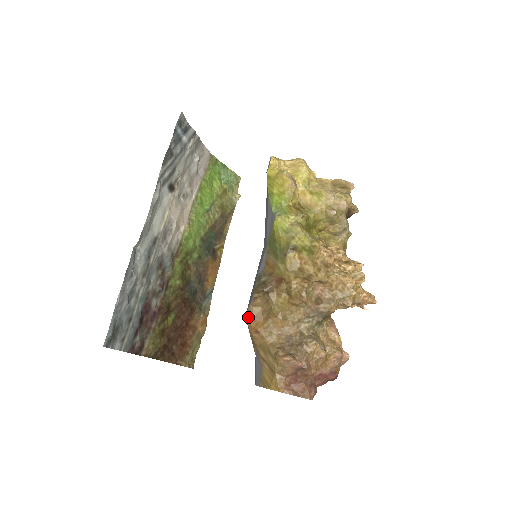
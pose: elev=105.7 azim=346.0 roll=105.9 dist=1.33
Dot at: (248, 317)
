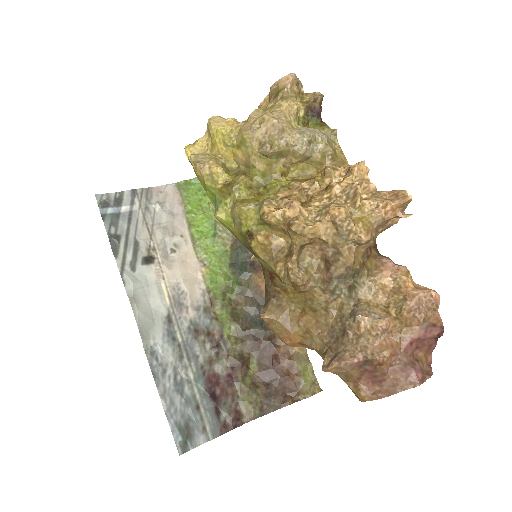
Dot at: occluded
